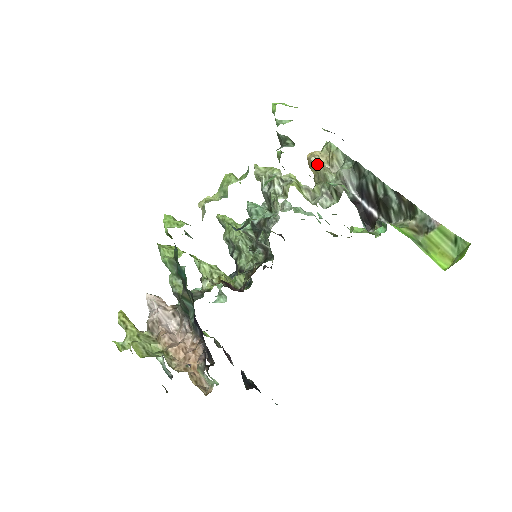
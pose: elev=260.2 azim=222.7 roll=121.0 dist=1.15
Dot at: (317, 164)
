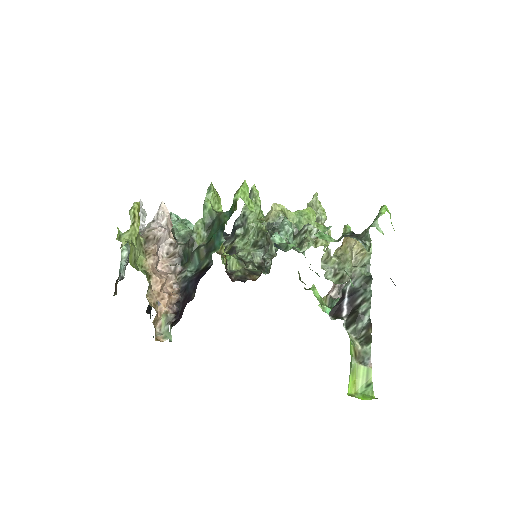
Dot at: (351, 248)
